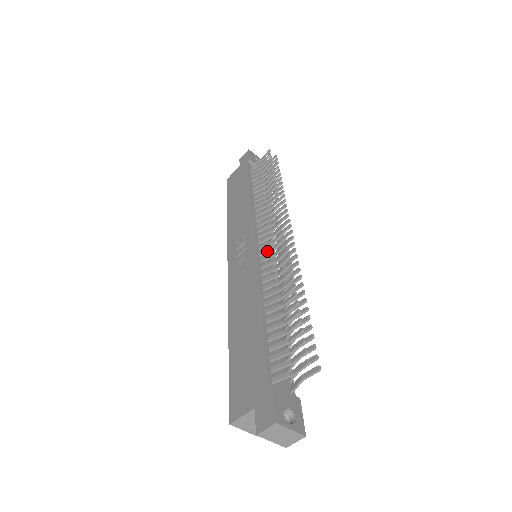
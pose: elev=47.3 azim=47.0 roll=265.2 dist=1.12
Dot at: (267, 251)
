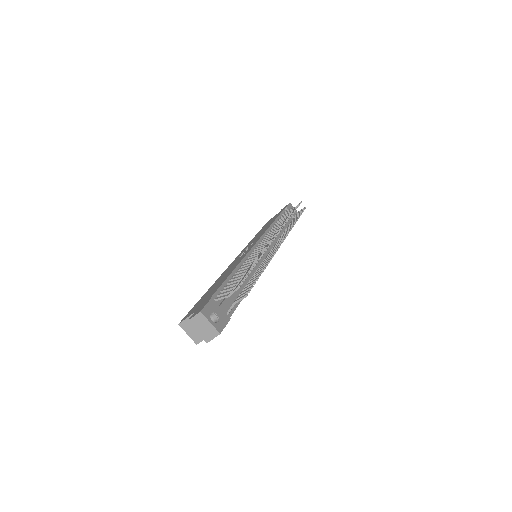
Dot at: (260, 247)
